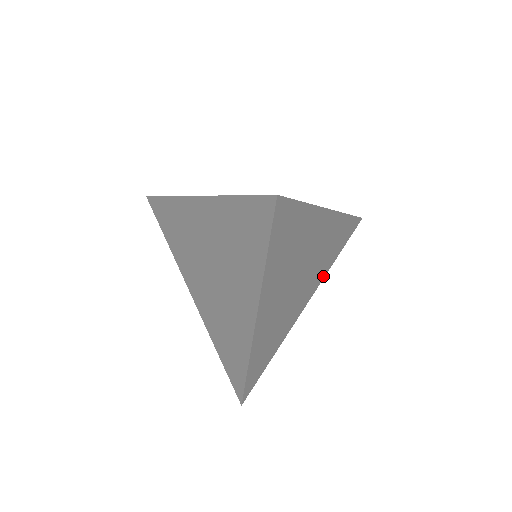
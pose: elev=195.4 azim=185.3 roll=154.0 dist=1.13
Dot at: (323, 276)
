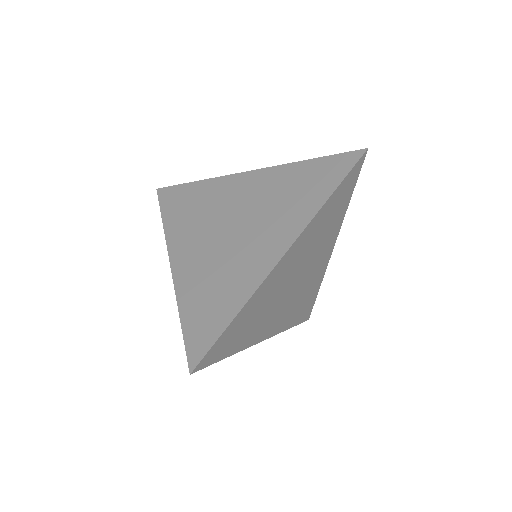
Dot at: (281, 329)
